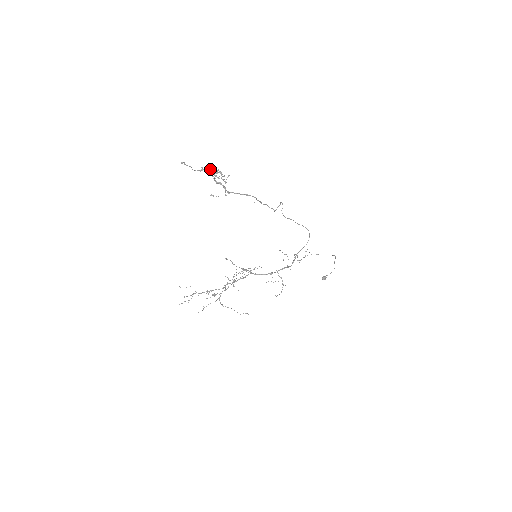
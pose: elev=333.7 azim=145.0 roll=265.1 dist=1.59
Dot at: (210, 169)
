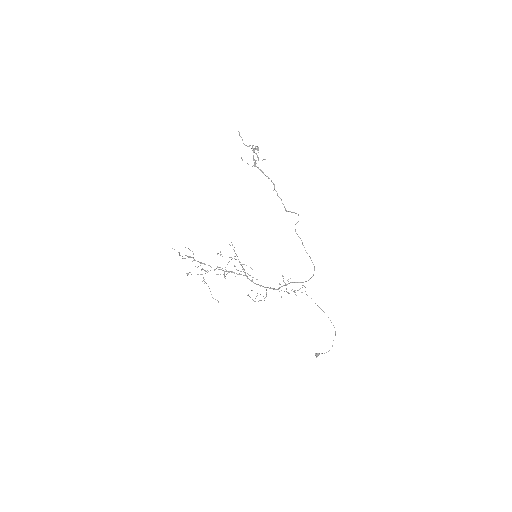
Dot at: occluded
